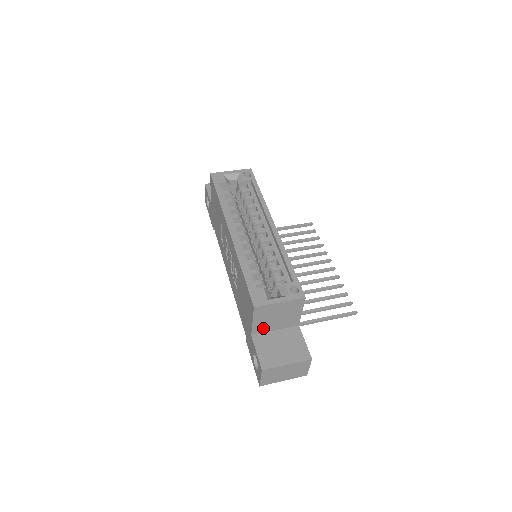
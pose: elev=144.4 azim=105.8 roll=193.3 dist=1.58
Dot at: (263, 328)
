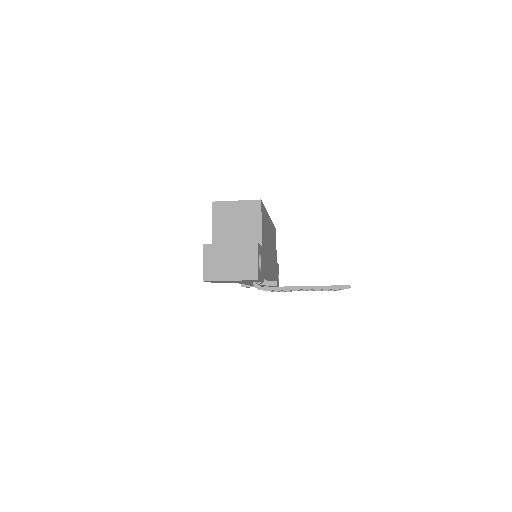
Dot at: (224, 240)
